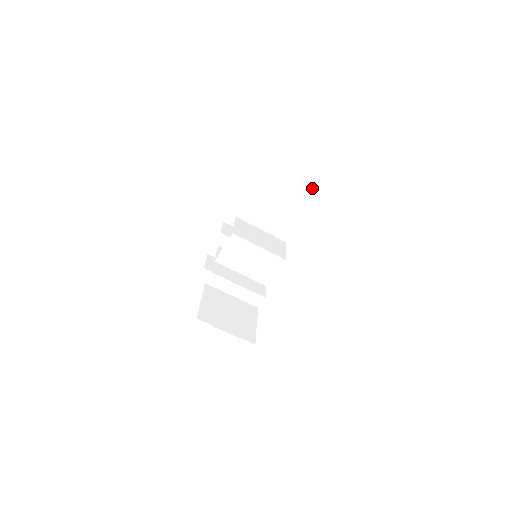
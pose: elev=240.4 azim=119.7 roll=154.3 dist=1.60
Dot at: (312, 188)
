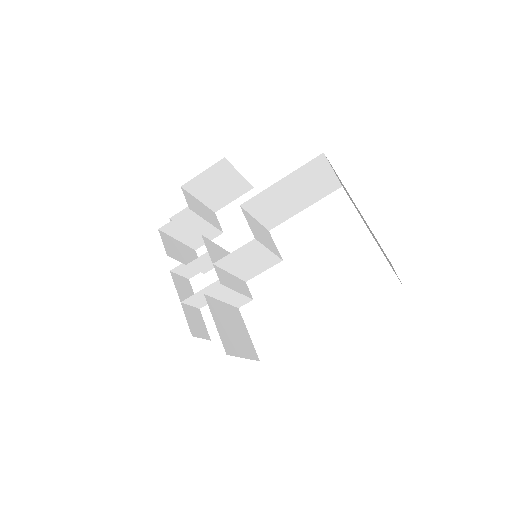
Dot at: (329, 186)
